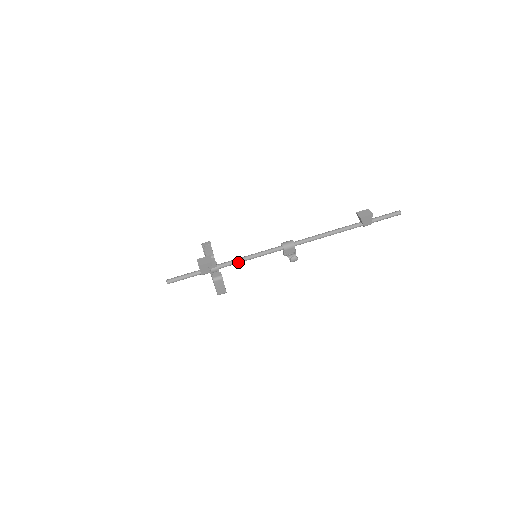
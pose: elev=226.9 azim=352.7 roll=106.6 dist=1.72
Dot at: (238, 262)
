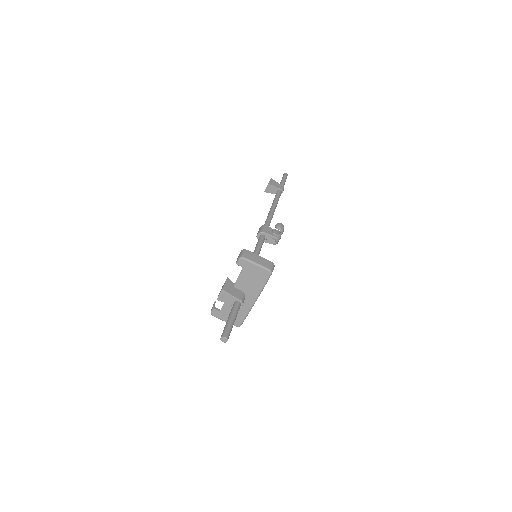
Dot at: occluded
